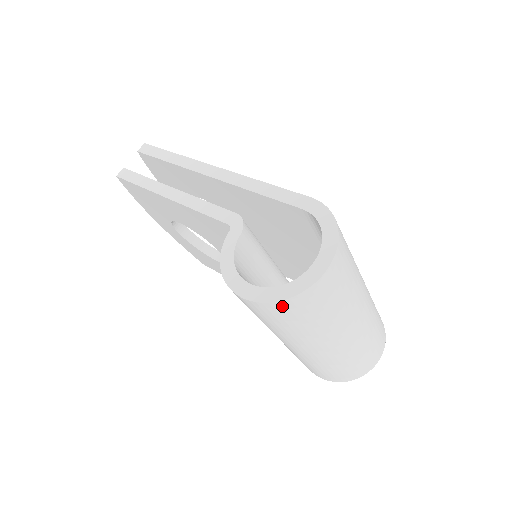
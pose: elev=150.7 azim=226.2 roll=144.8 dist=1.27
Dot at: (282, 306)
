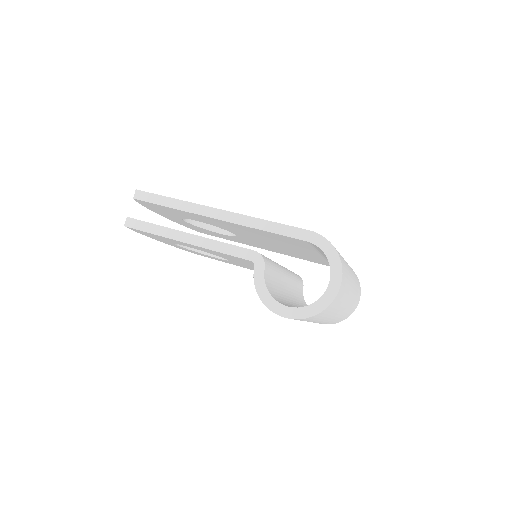
Dot at: (315, 316)
